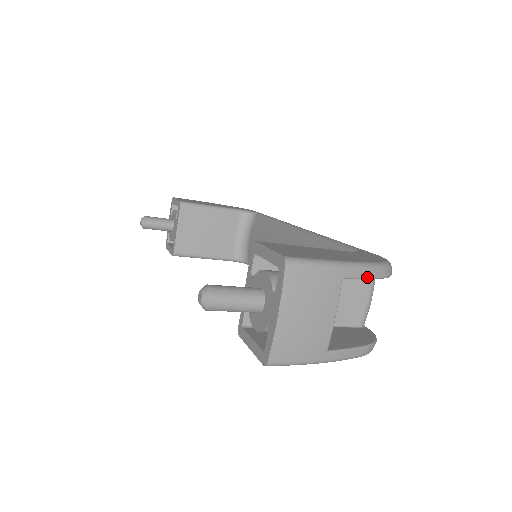
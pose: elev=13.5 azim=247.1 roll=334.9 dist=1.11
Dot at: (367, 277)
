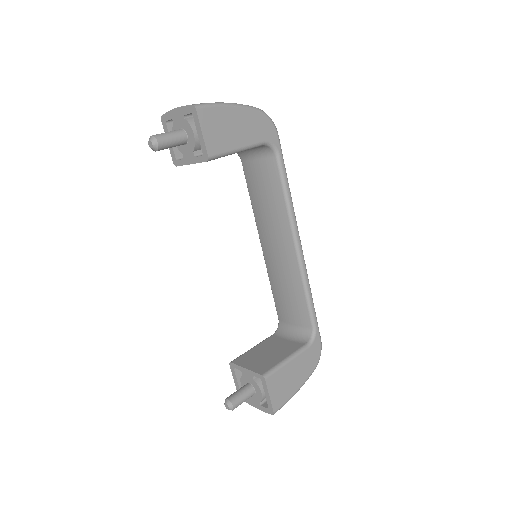
Dot at: occluded
